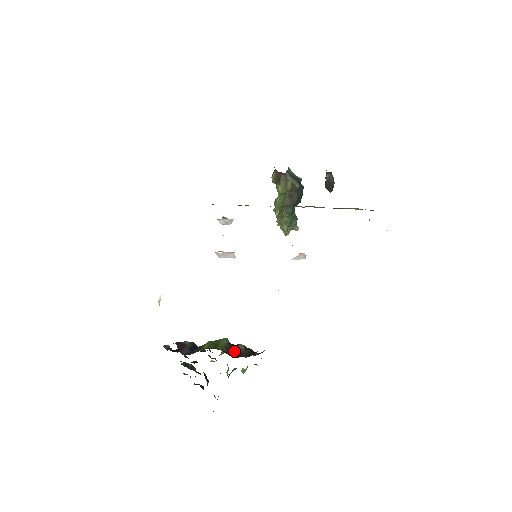
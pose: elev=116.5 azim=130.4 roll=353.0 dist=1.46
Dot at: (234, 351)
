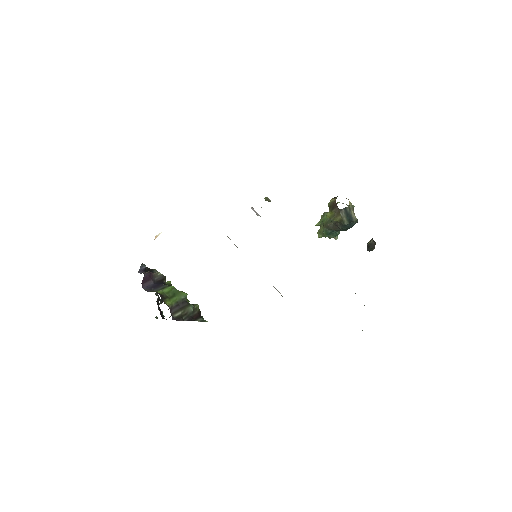
Dot at: (180, 311)
